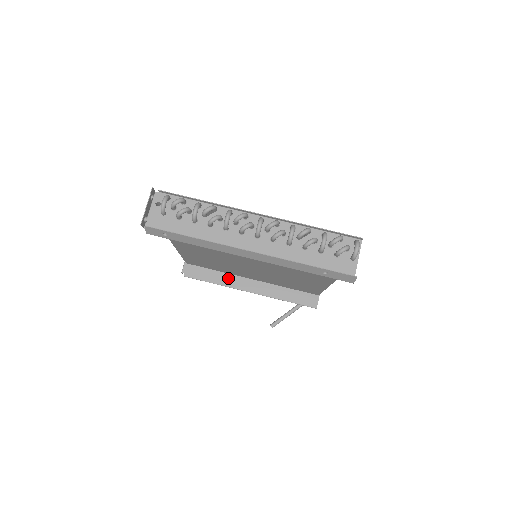
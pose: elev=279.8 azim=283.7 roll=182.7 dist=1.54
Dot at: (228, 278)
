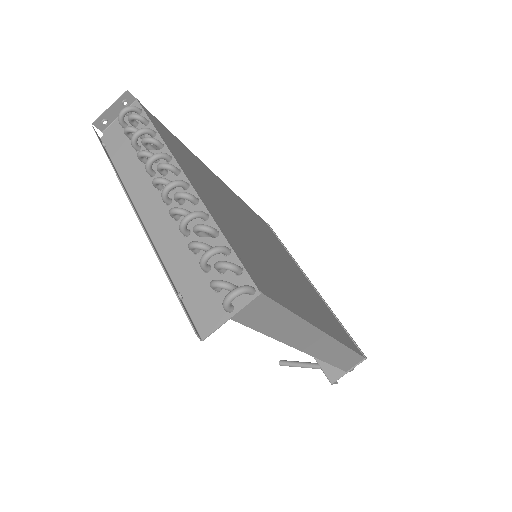
Dot at: occluded
